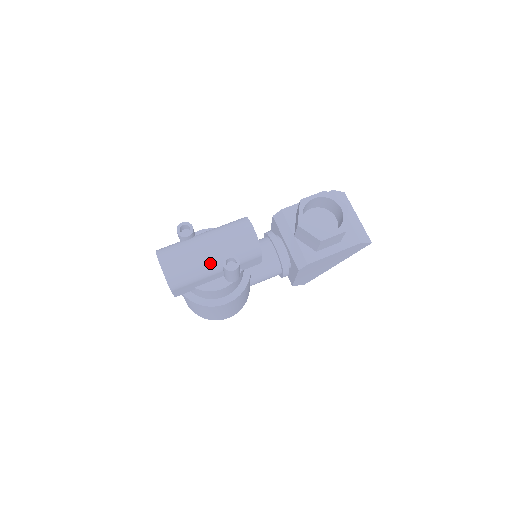
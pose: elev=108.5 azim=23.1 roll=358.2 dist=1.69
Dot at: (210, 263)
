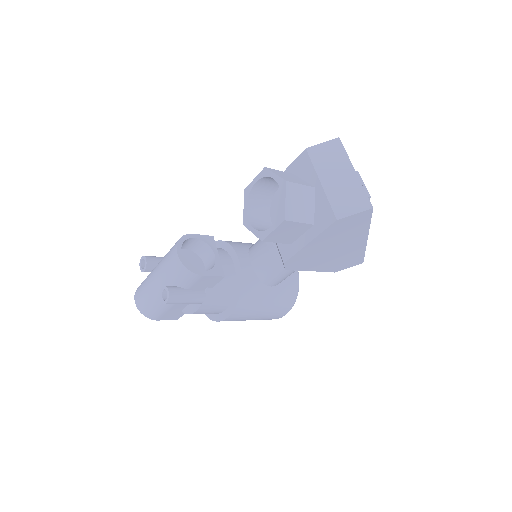
Dot at: occluded
